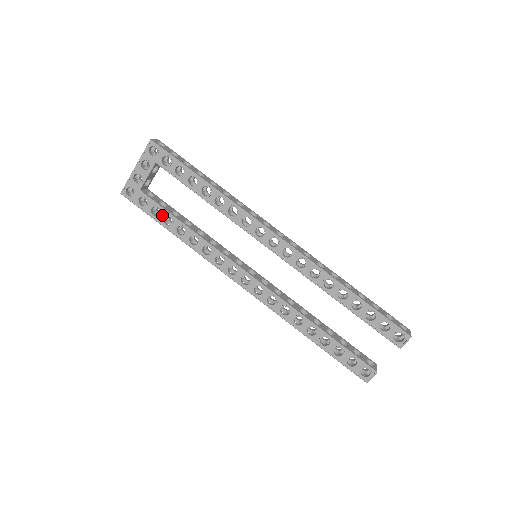
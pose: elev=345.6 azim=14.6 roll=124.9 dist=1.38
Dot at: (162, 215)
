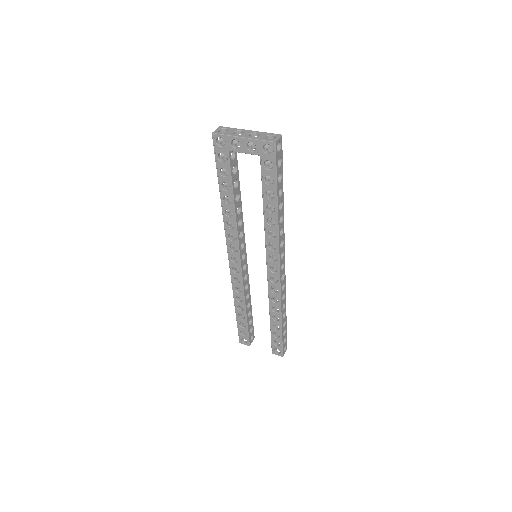
Dot at: (226, 180)
